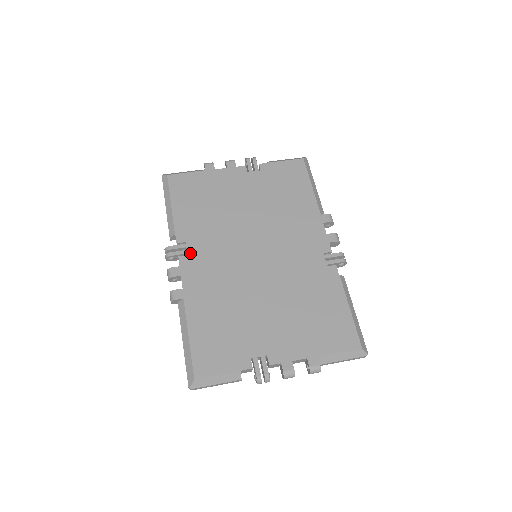
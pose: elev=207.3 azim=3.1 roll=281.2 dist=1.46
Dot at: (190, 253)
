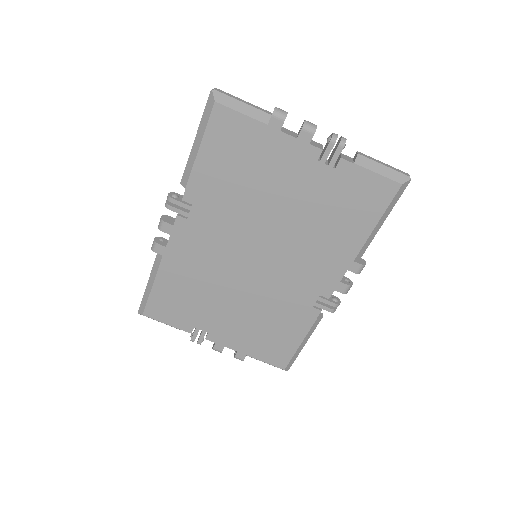
Dot at: (190, 219)
